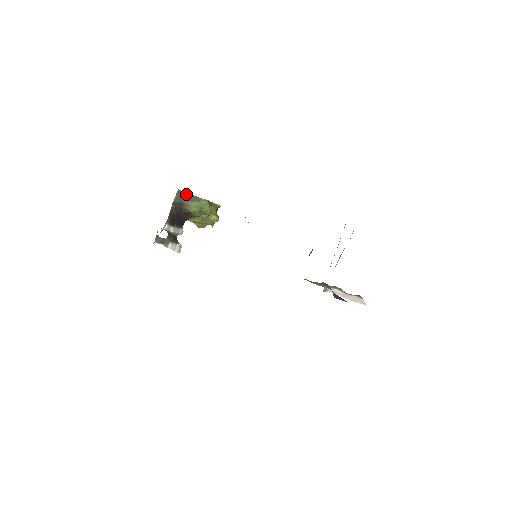
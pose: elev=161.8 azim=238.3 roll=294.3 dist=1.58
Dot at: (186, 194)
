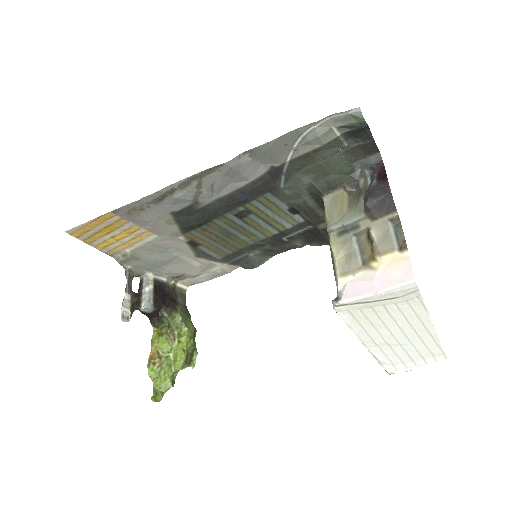
Dot at: (185, 304)
